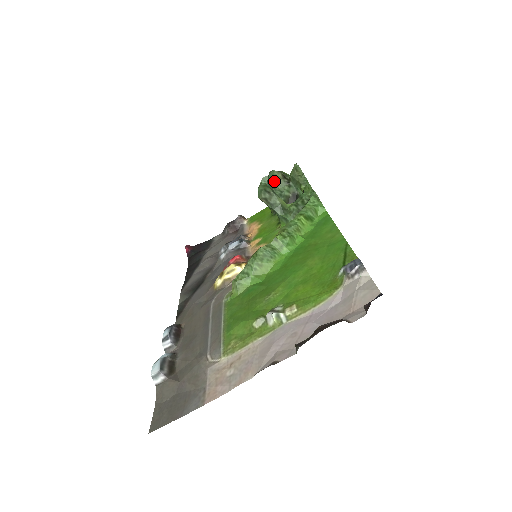
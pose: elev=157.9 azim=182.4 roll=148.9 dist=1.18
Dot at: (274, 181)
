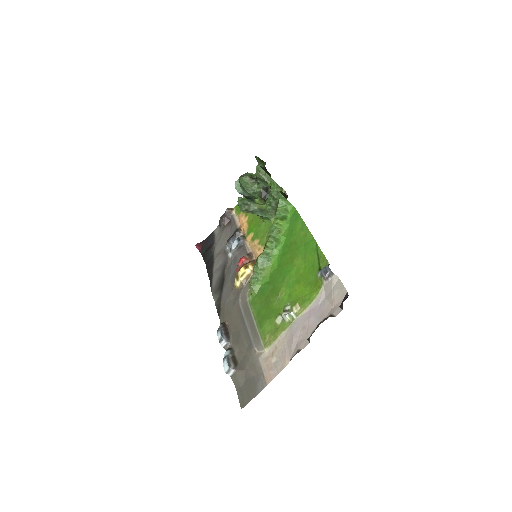
Dot at: (245, 185)
